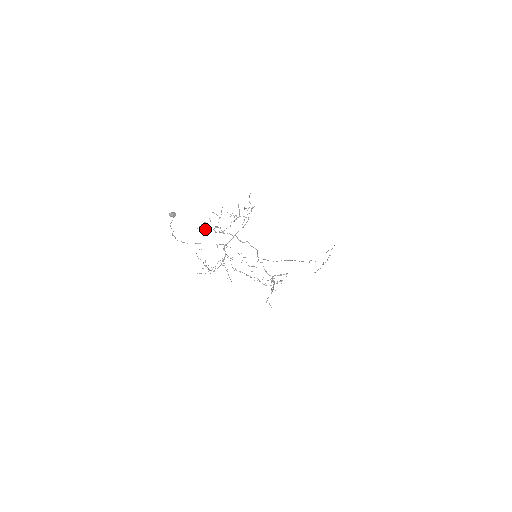
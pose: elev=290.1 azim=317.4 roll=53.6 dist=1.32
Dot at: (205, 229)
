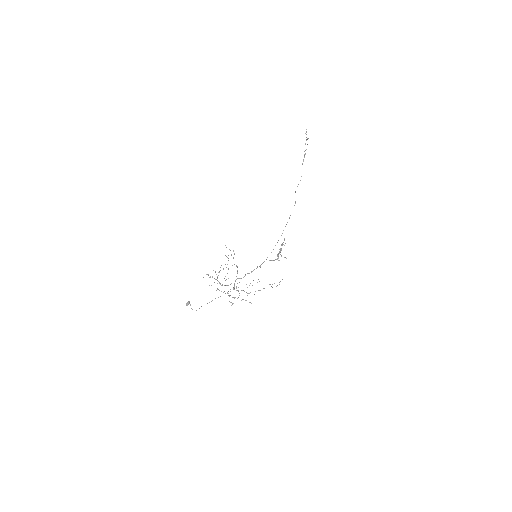
Dot at: occluded
